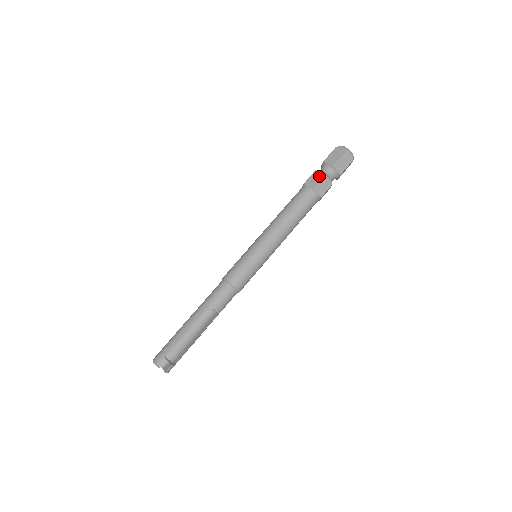
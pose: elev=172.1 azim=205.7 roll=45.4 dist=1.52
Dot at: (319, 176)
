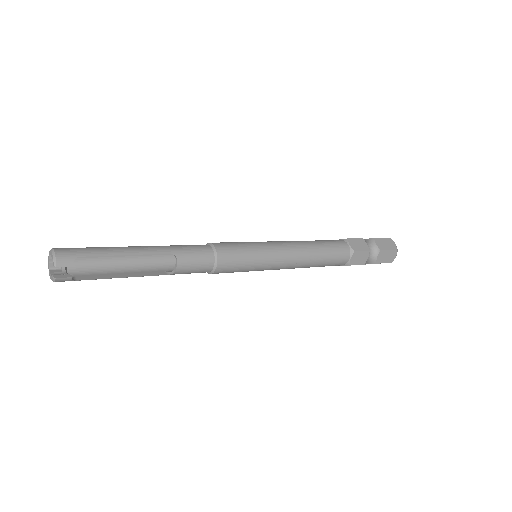
Dot at: (364, 246)
